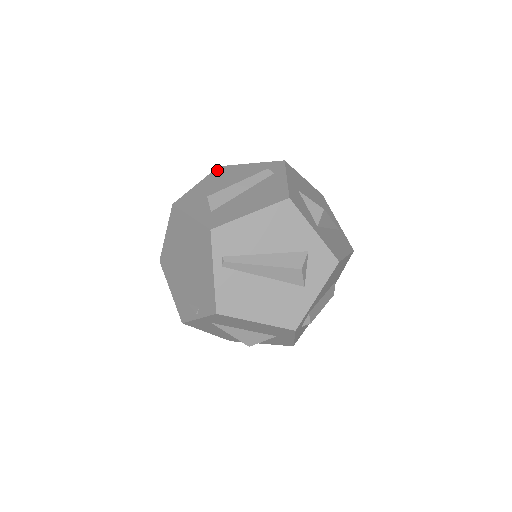
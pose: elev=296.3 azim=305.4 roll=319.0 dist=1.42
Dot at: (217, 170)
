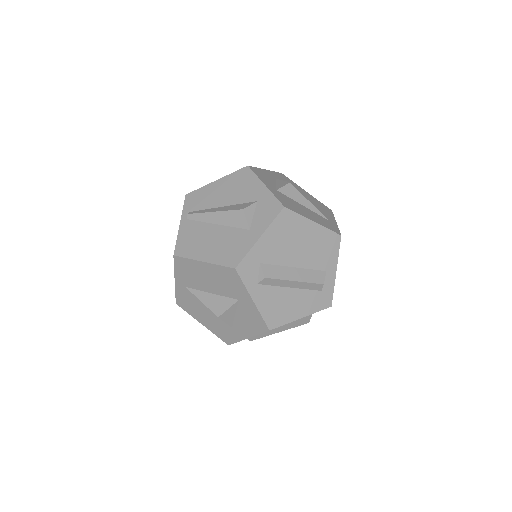
Dot at: occluded
